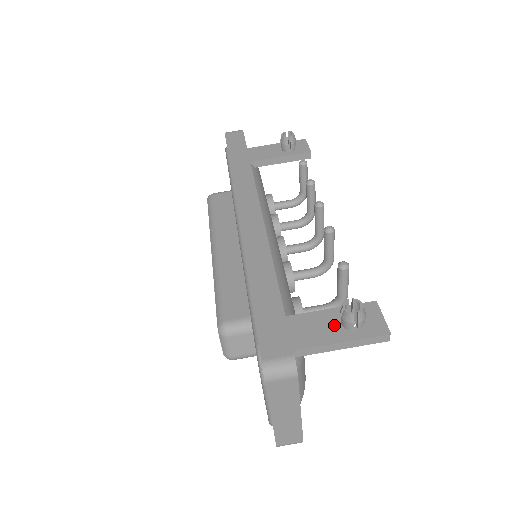
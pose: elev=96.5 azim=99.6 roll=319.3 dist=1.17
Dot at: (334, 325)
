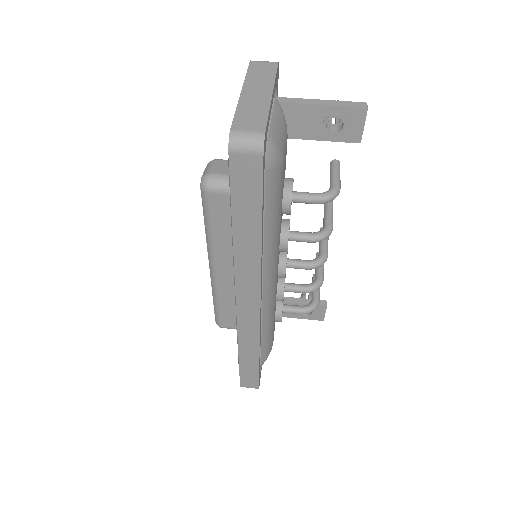
Dot at: occluded
